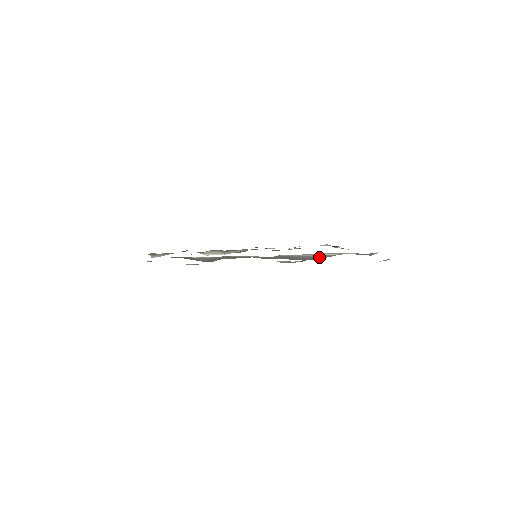
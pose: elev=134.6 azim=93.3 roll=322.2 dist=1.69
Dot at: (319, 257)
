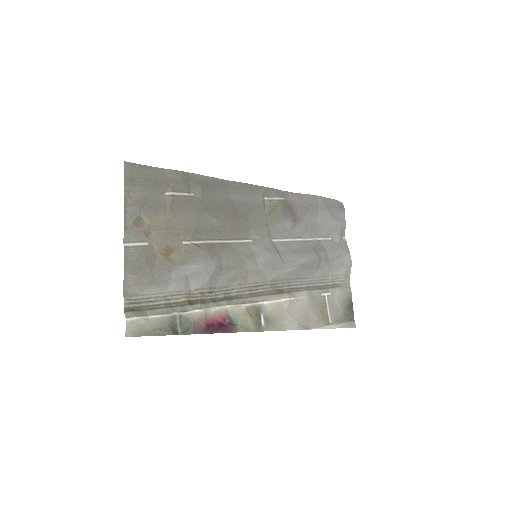
Dot at: (309, 246)
